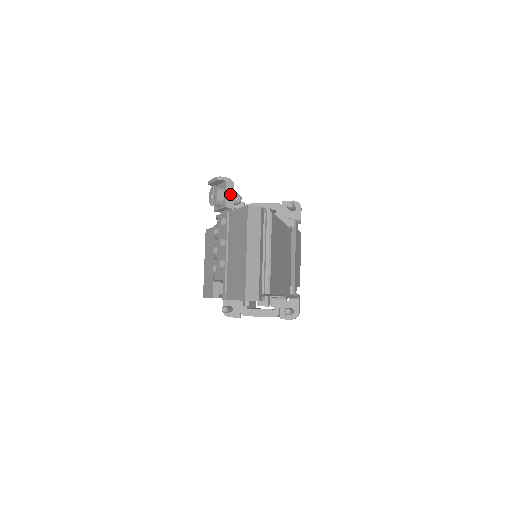
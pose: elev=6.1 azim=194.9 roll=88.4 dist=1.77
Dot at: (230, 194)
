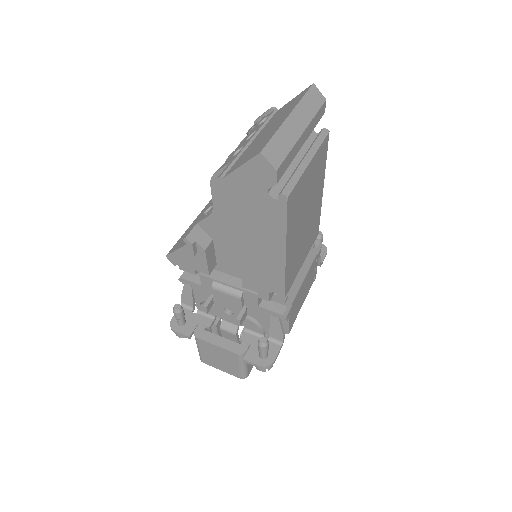
Dot at: occluded
